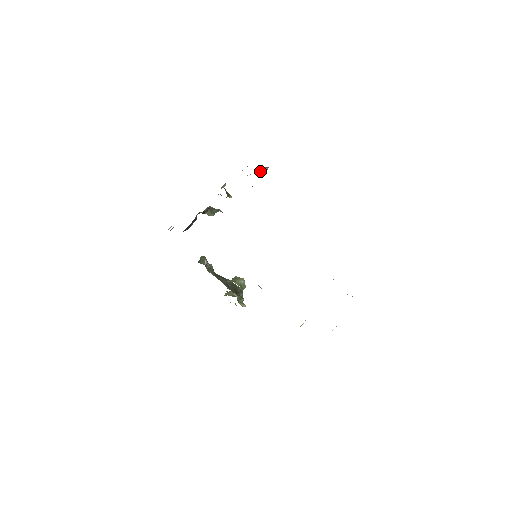
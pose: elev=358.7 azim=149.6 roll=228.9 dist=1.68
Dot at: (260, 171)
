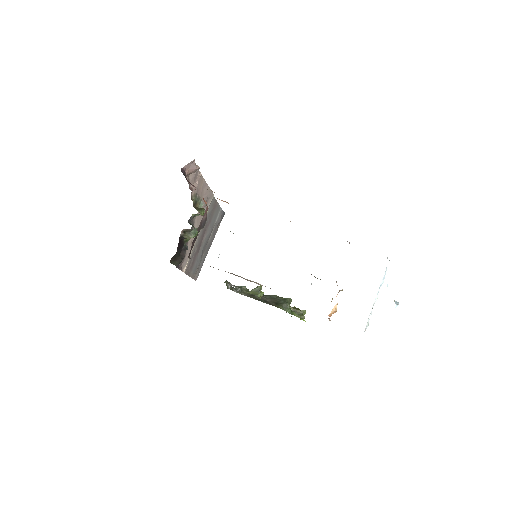
Dot at: (191, 172)
